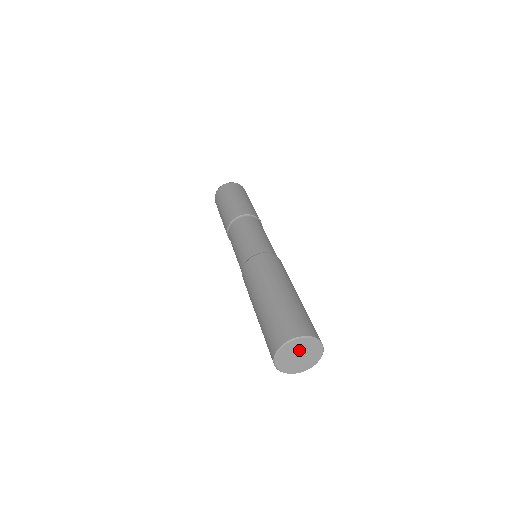
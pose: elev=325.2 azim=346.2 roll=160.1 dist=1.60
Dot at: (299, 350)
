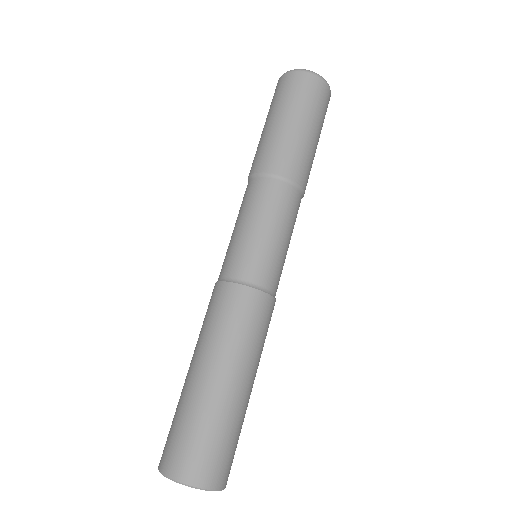
Dot at: occluded
